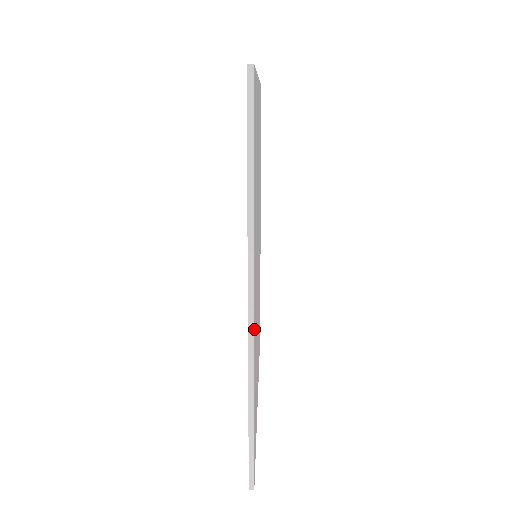
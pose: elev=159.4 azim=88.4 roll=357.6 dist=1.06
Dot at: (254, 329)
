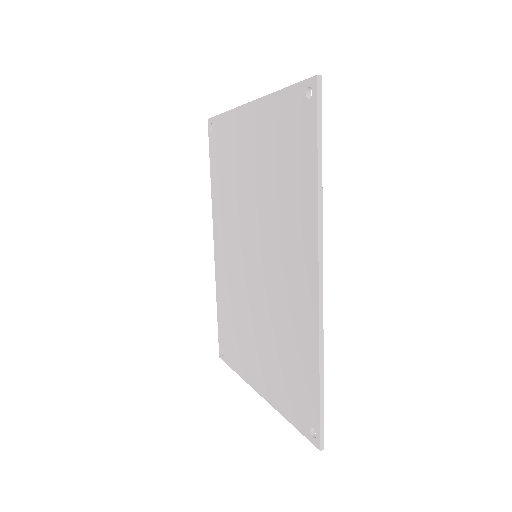
Dot at: (320, 294)
